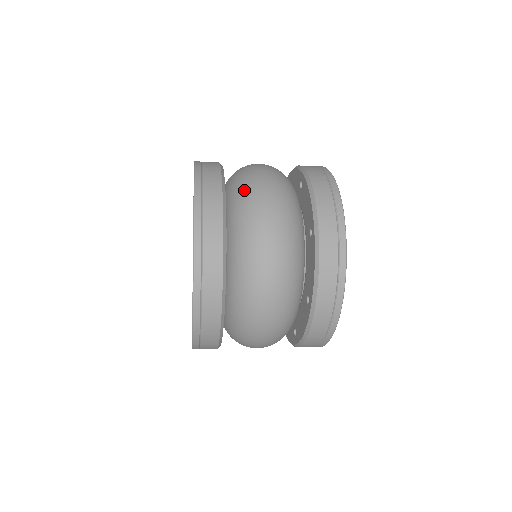
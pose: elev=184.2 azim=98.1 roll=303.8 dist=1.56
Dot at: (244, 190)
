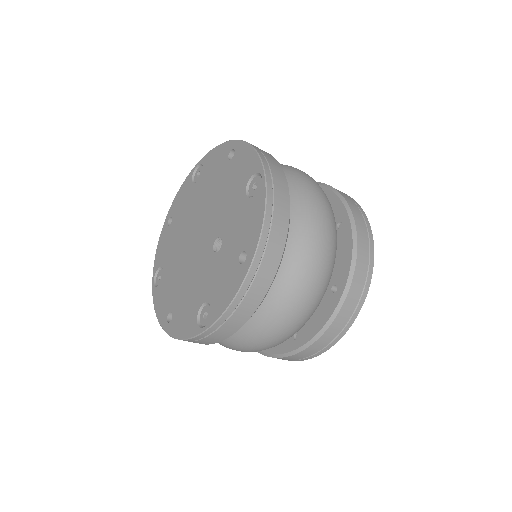
Dot at: occluded
